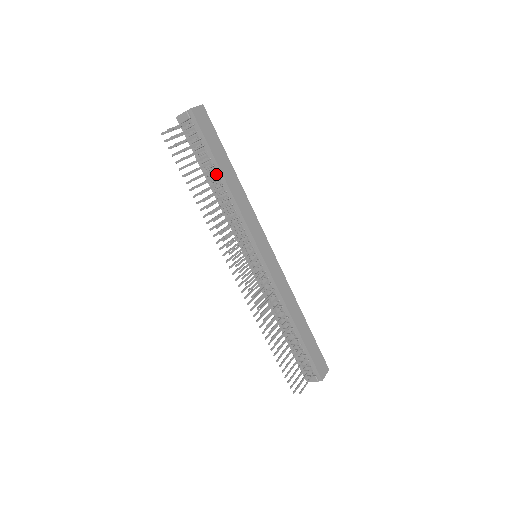
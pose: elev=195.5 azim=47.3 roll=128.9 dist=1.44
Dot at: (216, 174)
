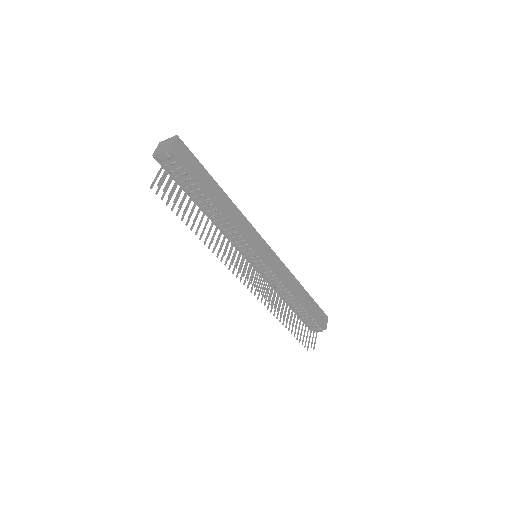
Dot at: (208, 201)
